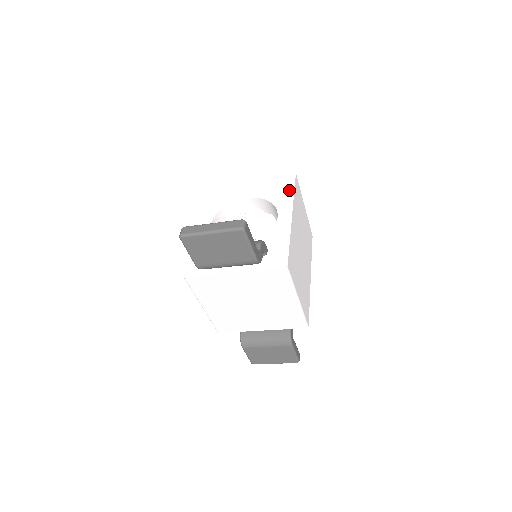
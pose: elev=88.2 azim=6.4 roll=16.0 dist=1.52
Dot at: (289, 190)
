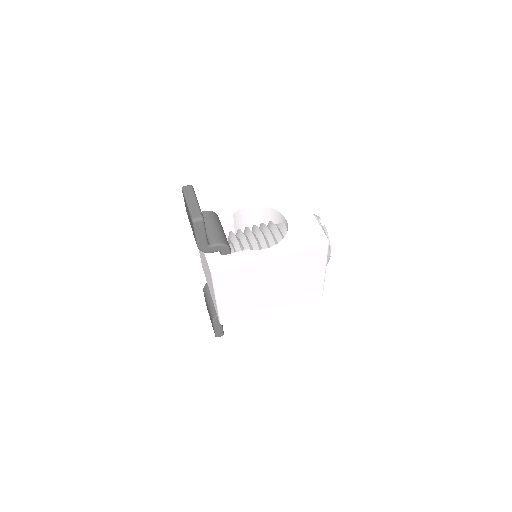
Dot at: (303, 245)
